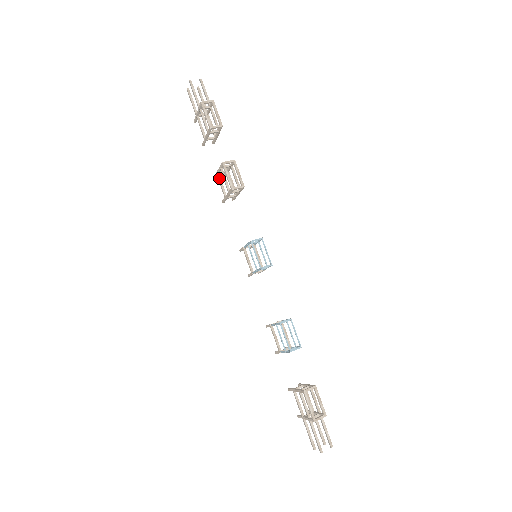
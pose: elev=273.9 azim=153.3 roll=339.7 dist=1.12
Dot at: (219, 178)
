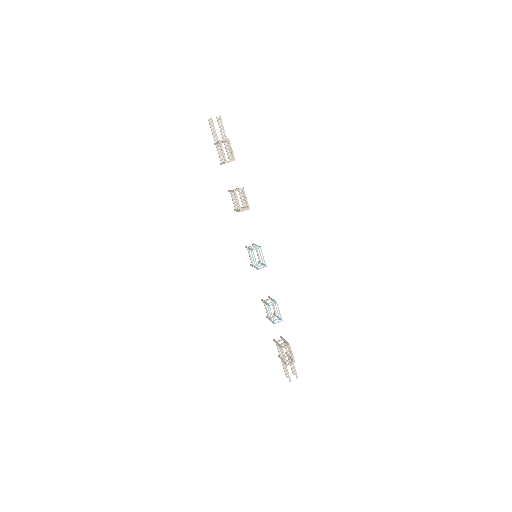
Dot at: (232, 195)
